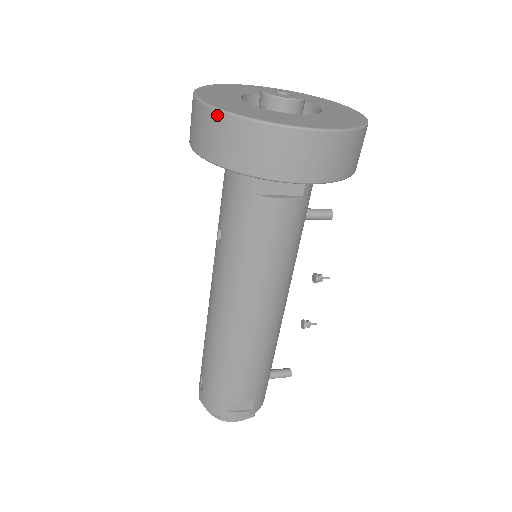
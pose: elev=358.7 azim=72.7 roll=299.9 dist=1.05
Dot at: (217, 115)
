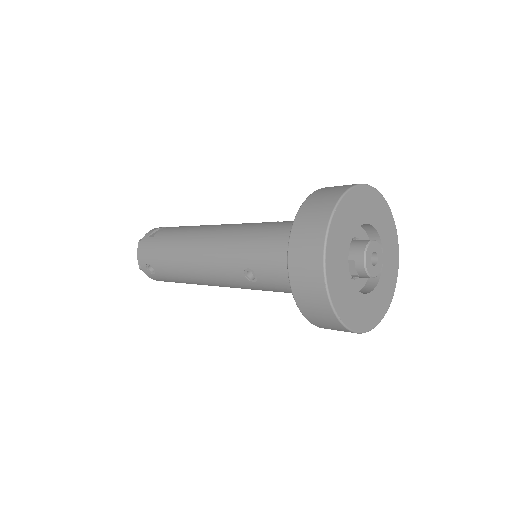
Dot at: (344, 329)
